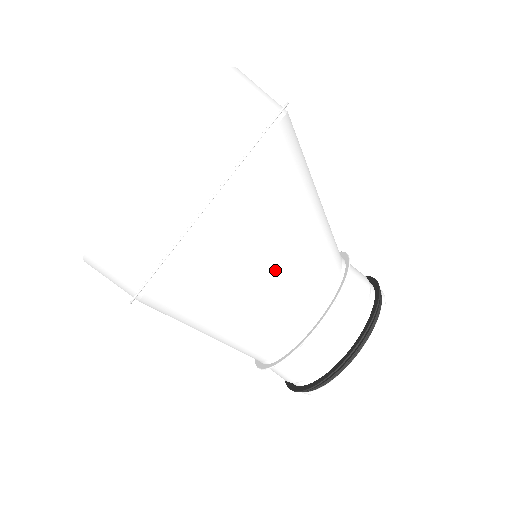
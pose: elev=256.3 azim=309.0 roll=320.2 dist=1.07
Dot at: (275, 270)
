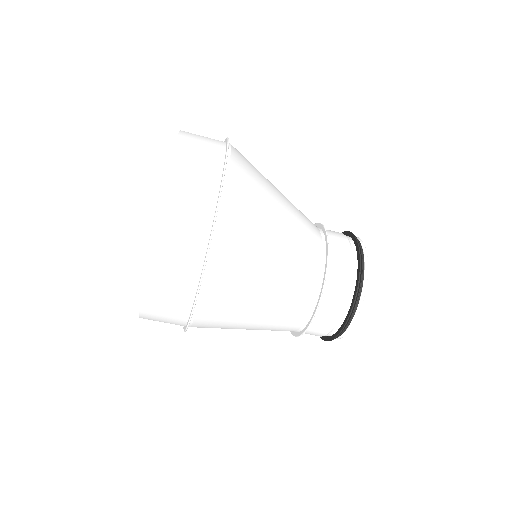
Dot at: (277, 255)
